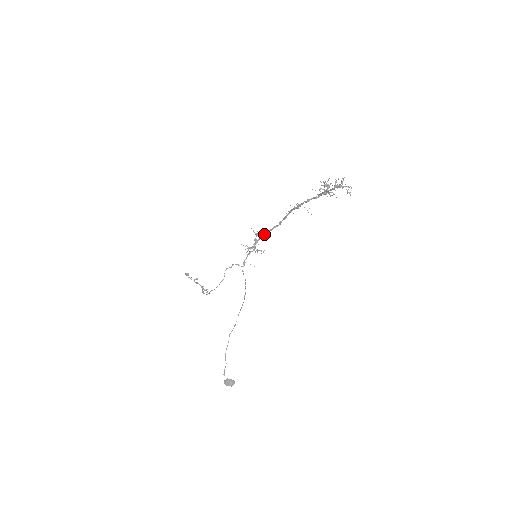
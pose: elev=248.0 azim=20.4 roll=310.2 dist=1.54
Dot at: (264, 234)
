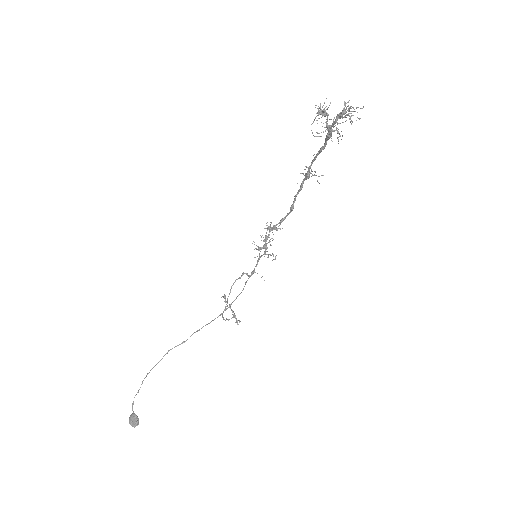
Dot at: (274, 225)
